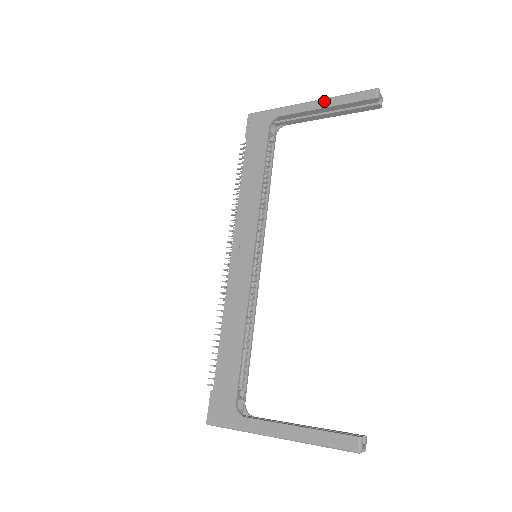
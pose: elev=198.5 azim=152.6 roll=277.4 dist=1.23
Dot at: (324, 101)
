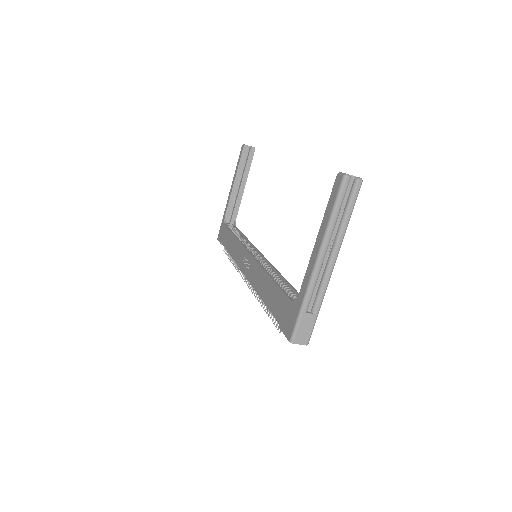
Dot at: (232, 182)
